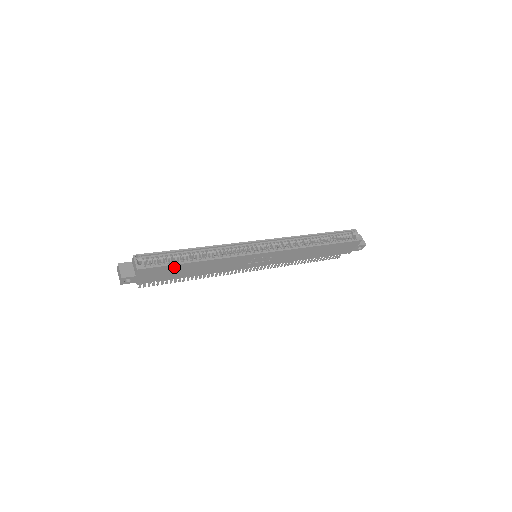
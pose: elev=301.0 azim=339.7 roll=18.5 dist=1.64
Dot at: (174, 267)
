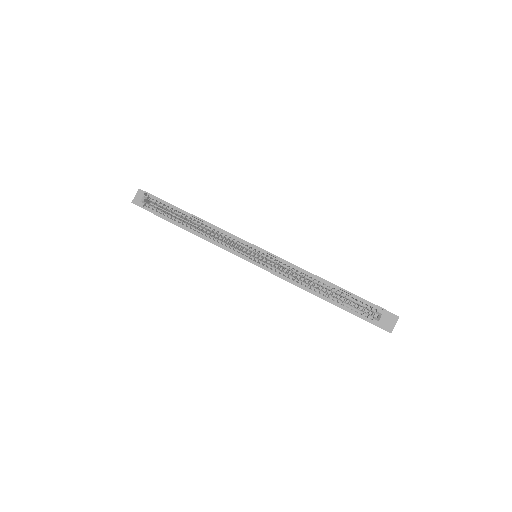
Dot at: (168, 220)
